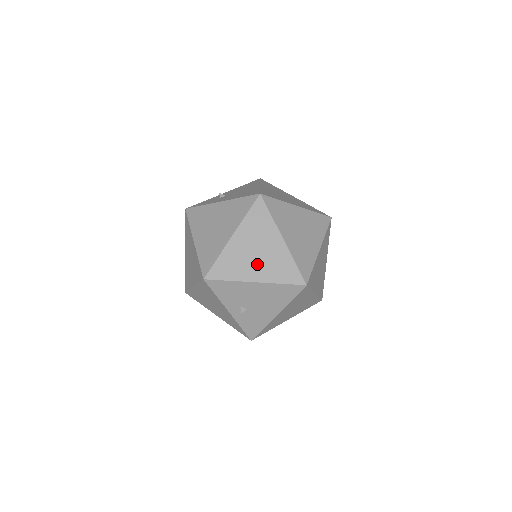
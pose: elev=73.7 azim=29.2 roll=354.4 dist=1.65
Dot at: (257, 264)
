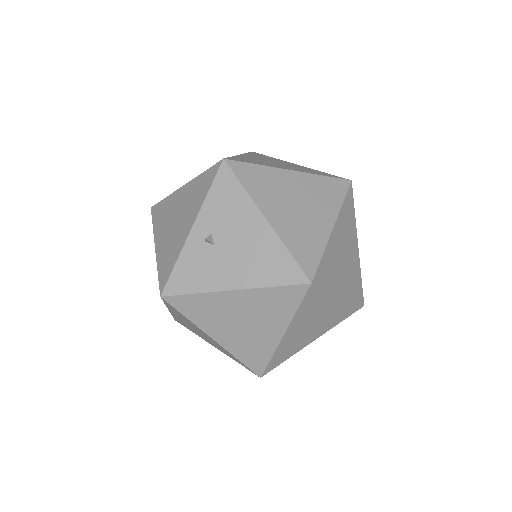
Dot at: (286, 211)
